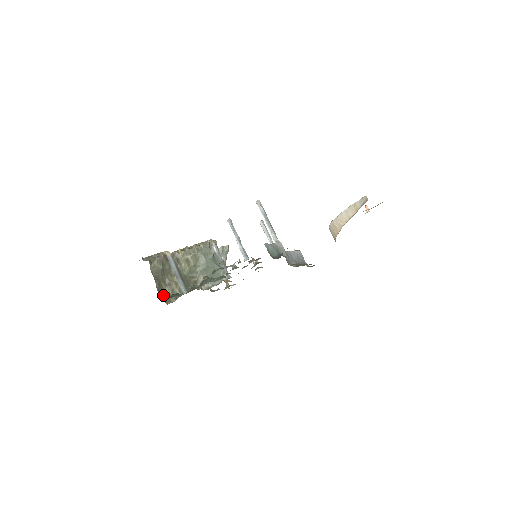
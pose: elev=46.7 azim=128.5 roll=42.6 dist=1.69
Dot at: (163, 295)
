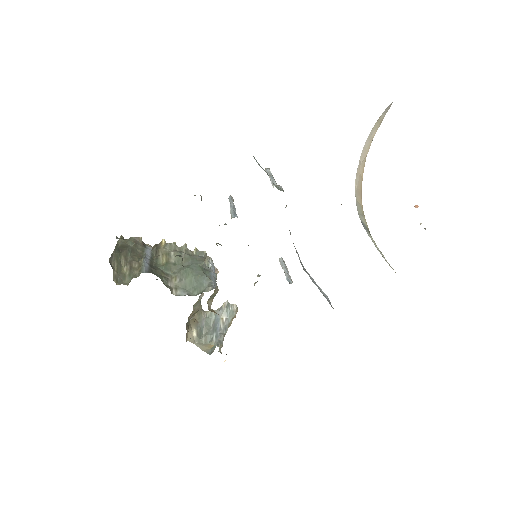
Dot at: (116, 270)
